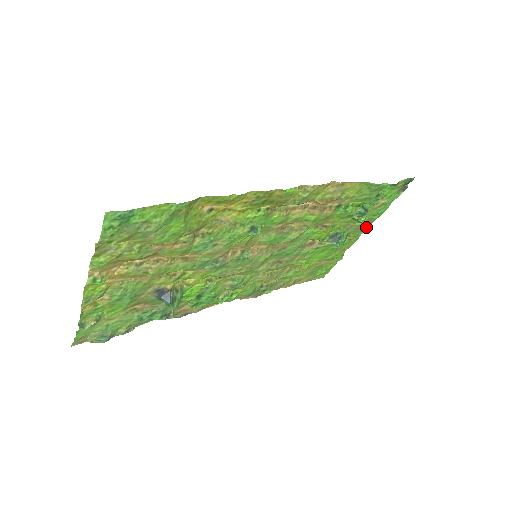
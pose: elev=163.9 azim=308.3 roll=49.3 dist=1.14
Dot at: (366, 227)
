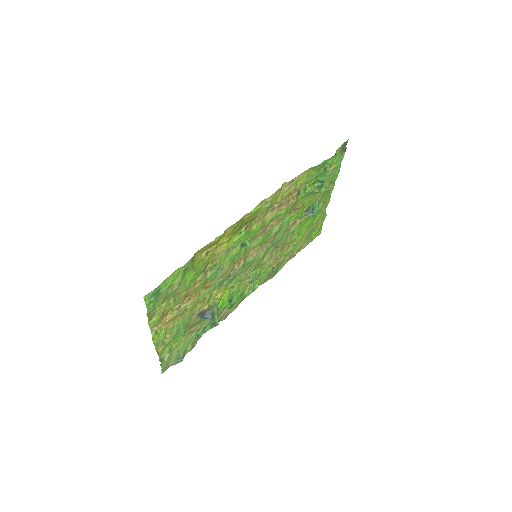
Dot at: (331, 189)
